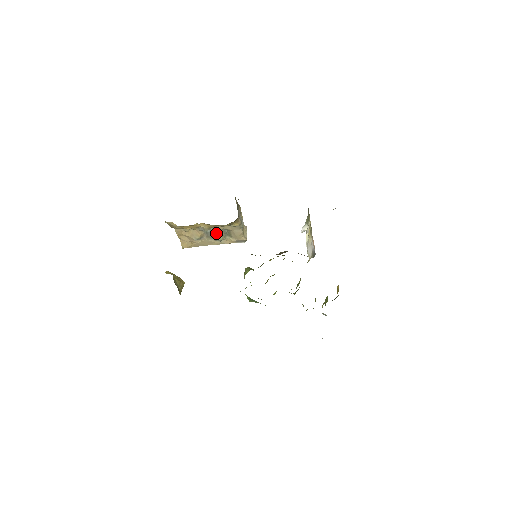
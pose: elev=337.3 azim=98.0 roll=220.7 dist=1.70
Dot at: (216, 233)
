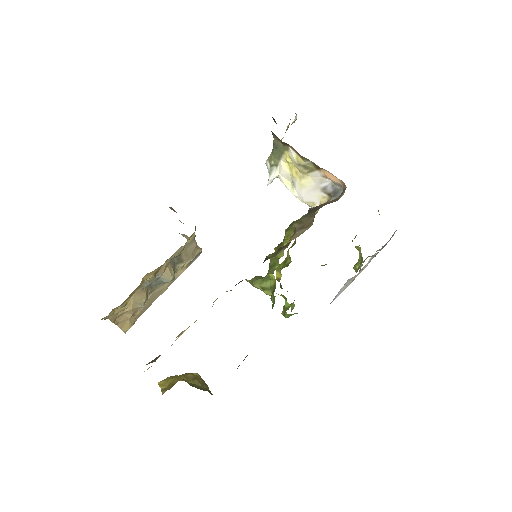
Dot at: (164, 273)
